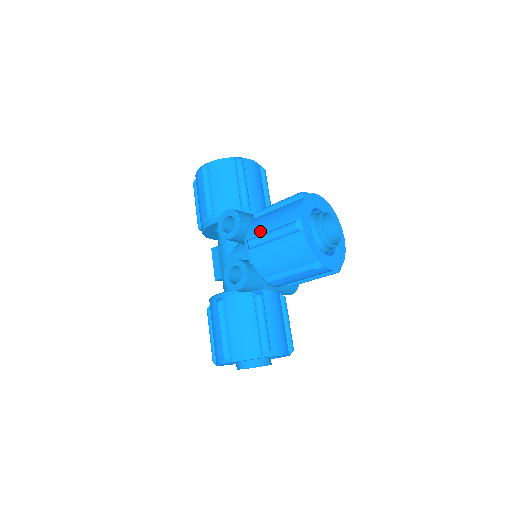
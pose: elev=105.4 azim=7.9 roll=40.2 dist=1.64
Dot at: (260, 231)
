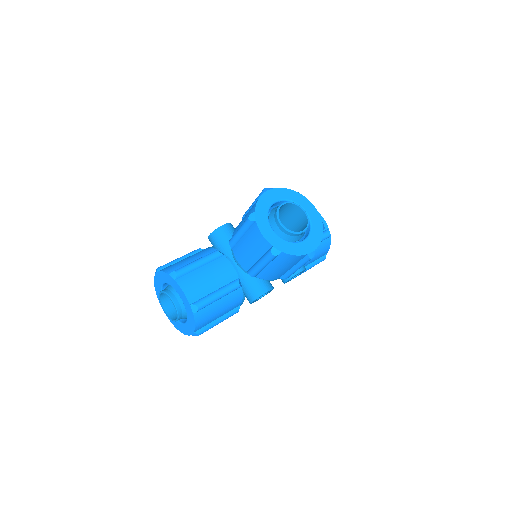
Dot at: occluded
